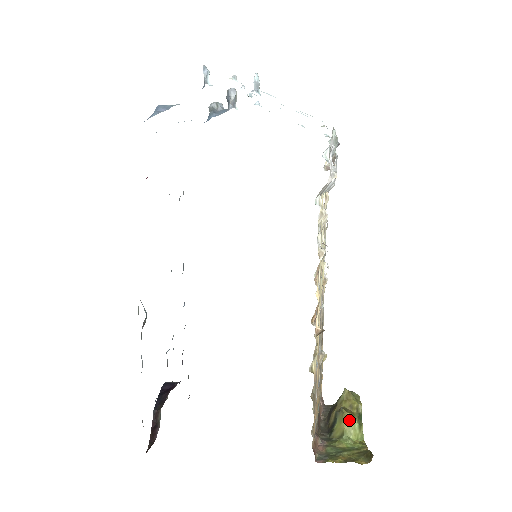
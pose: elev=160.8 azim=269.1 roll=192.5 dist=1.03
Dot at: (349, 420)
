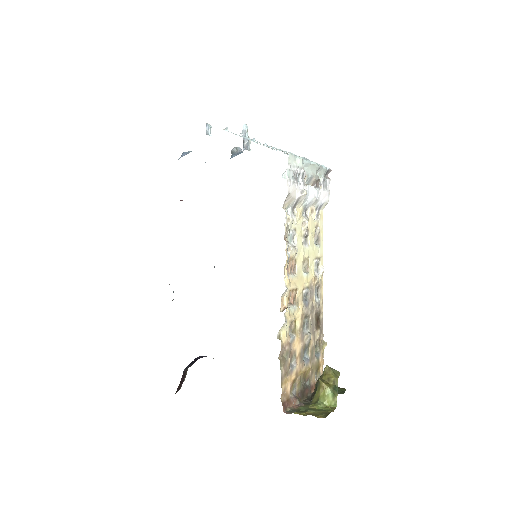
Dot at: (324, 389)
